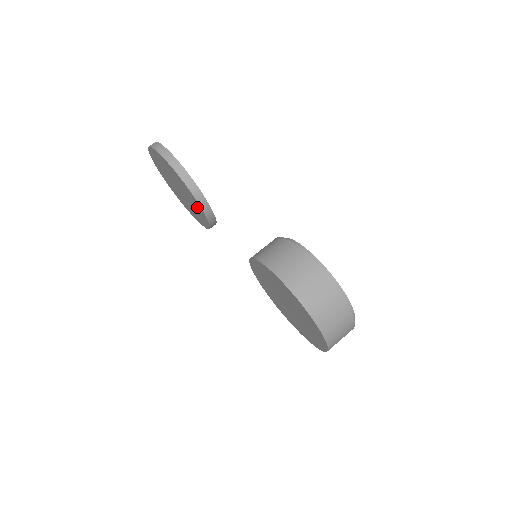
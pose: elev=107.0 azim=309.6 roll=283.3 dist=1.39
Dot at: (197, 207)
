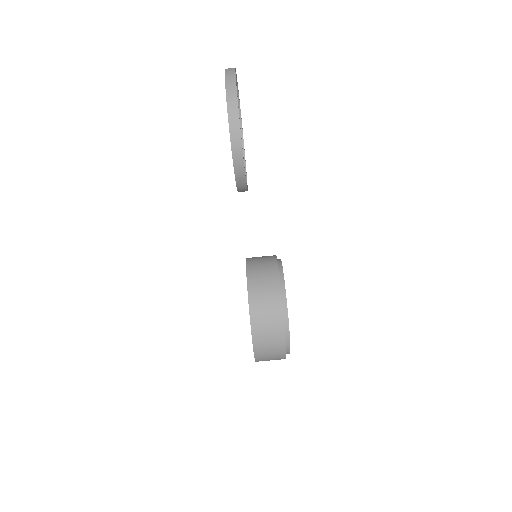
Dot at: occluded
